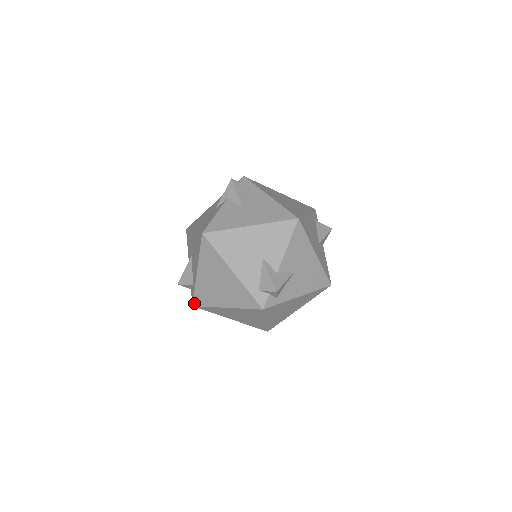
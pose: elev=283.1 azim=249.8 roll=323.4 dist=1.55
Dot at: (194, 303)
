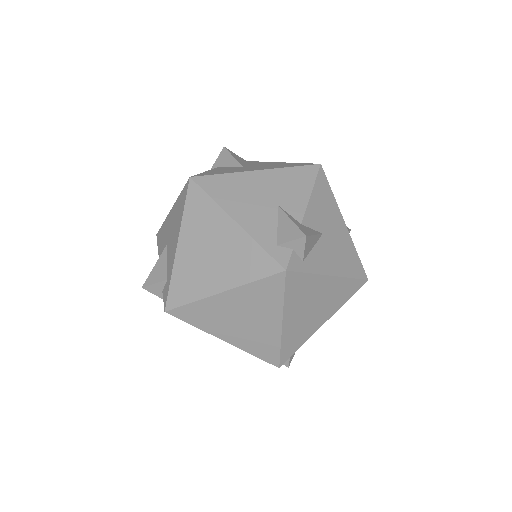
Dot at: (168, 305)
